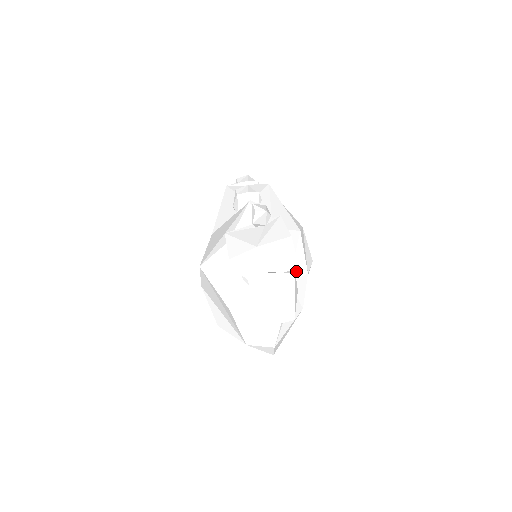
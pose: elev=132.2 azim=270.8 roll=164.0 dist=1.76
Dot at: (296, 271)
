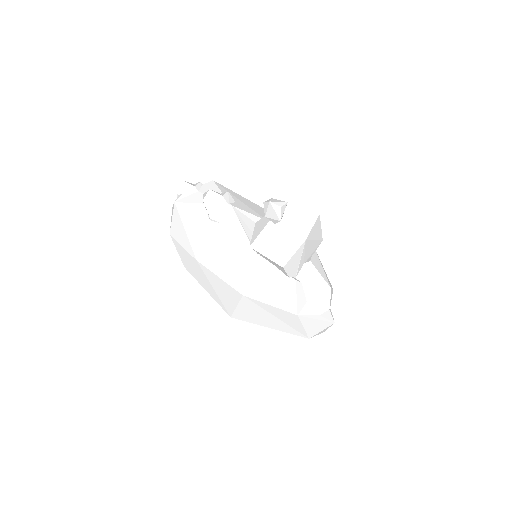
Dot at: occluded
